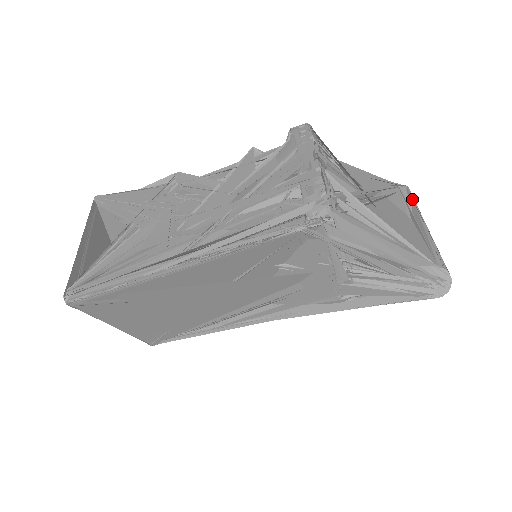
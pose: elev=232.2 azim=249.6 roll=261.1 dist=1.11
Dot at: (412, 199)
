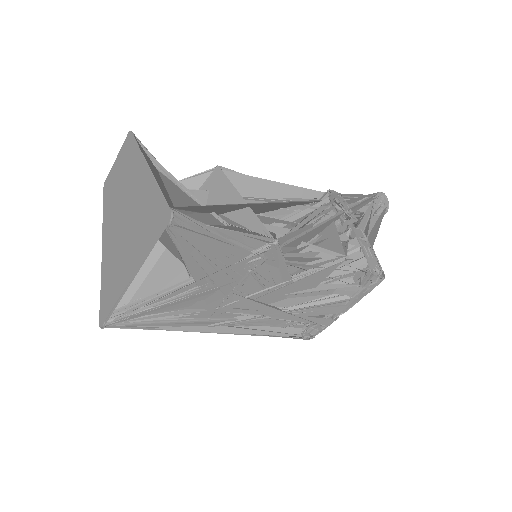
Dot at: occluded
